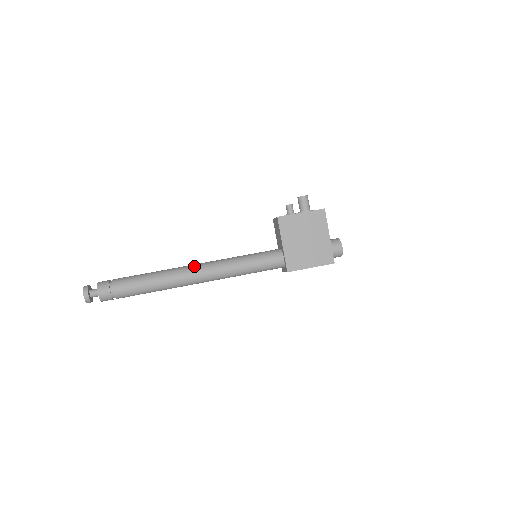
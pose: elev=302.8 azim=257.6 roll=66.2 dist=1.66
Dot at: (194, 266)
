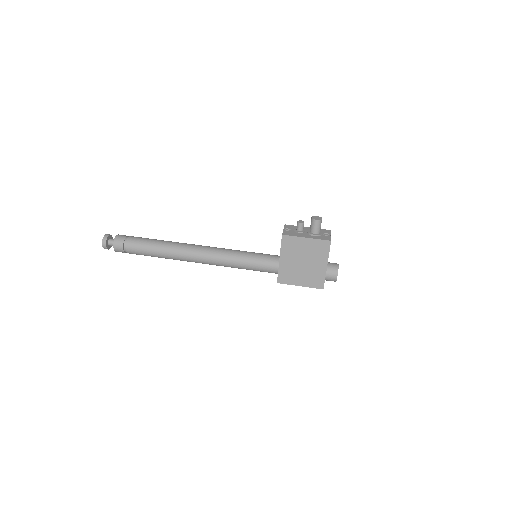
Dot at: (197, 249)
